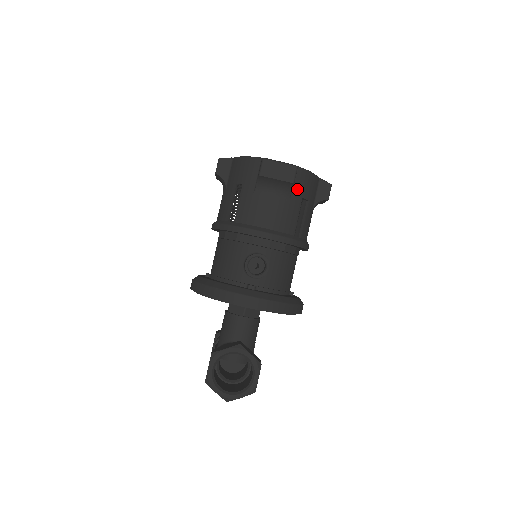
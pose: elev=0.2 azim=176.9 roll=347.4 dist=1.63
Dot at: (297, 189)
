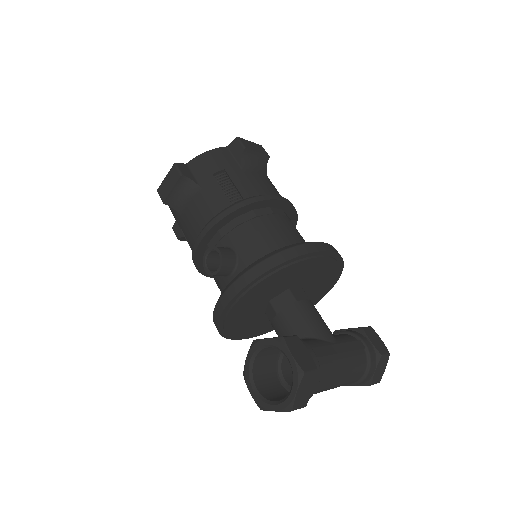
Dot at: (201, 175)
